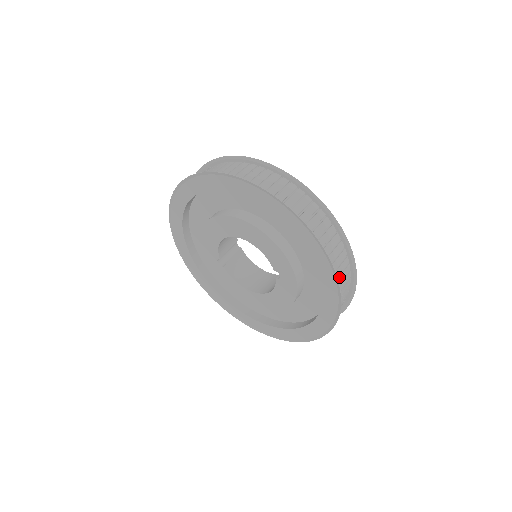
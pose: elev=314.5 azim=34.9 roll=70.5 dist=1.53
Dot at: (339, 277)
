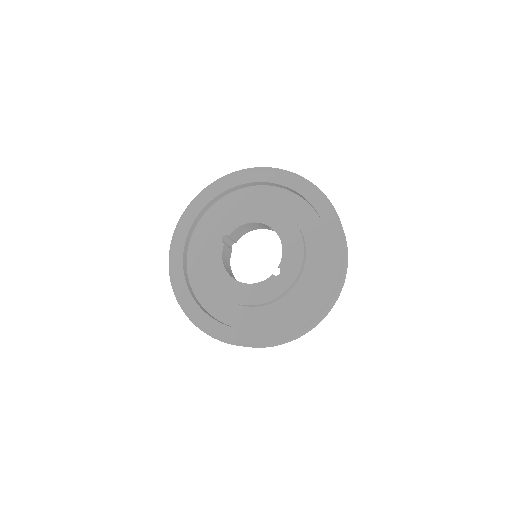
Dot at: occluded
